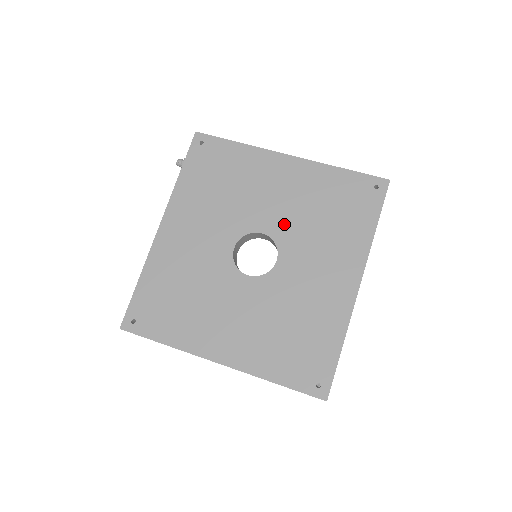
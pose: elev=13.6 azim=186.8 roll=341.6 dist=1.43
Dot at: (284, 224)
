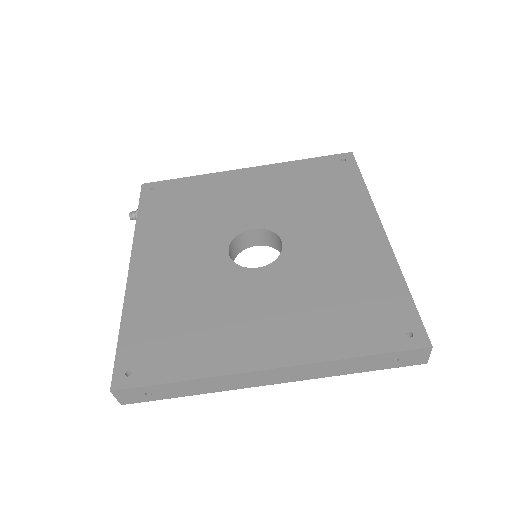
Dot at: (272, 214)
